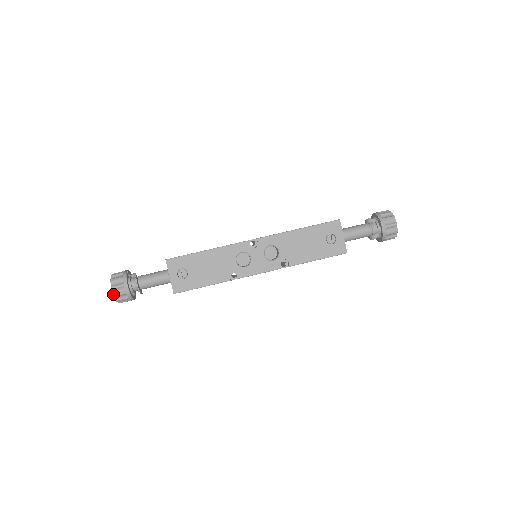
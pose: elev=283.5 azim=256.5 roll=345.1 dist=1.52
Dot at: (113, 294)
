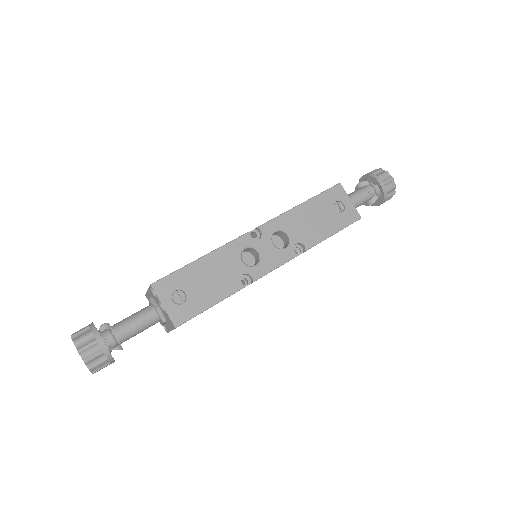
Dot at: (83, 360)
